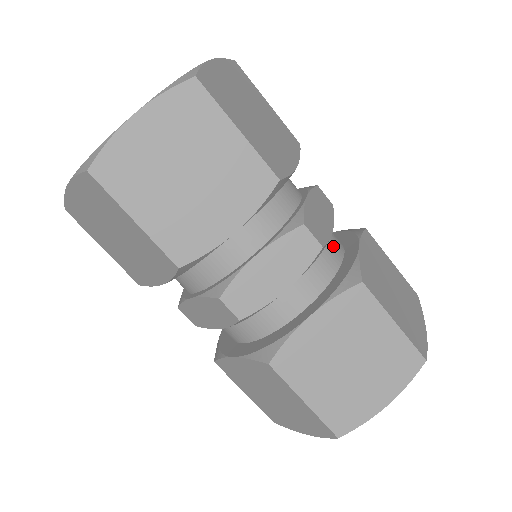
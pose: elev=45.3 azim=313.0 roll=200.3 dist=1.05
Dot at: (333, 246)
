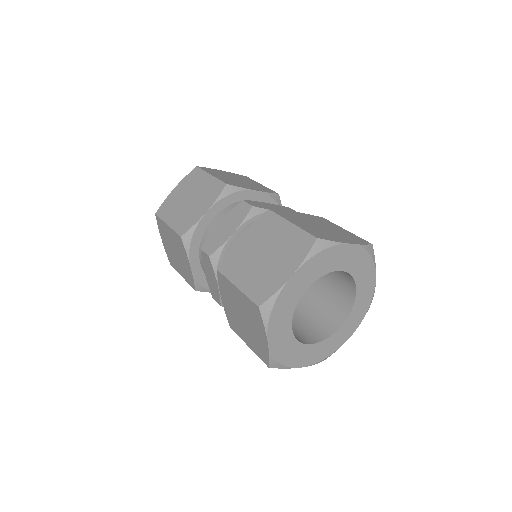
Dot at: occluded
